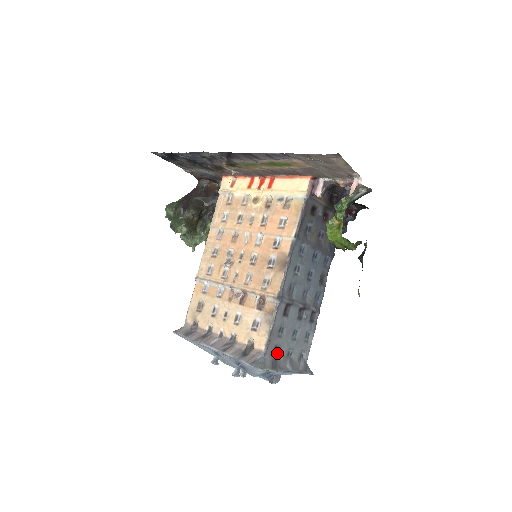
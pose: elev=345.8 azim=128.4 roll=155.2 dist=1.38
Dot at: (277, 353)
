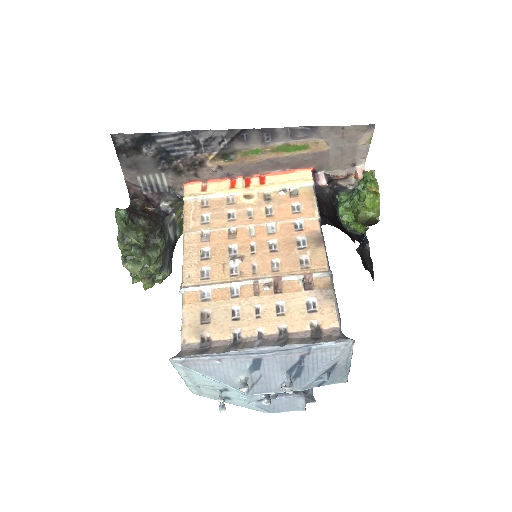
Dot at: occluded
